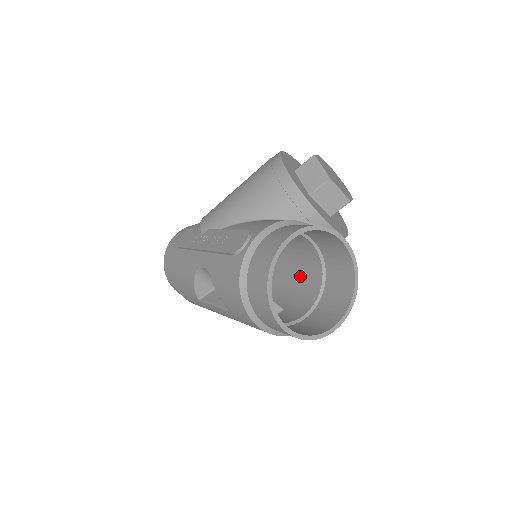
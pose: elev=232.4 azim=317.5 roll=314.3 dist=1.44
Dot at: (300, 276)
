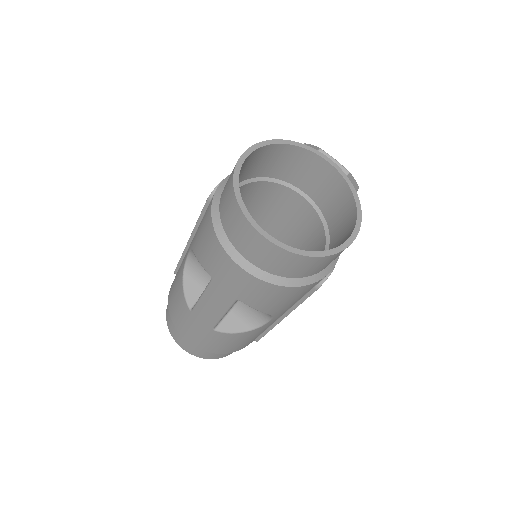
Dot at: occluded
